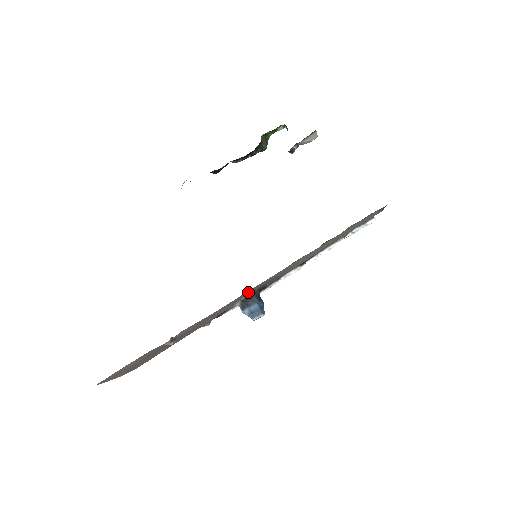
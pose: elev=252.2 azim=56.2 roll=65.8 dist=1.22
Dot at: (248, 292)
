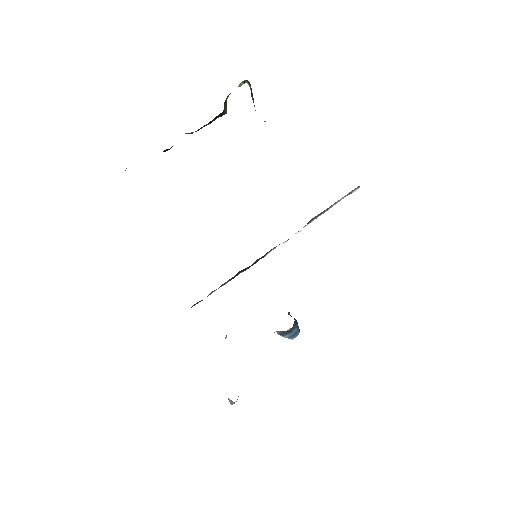
Dot at: occluded
